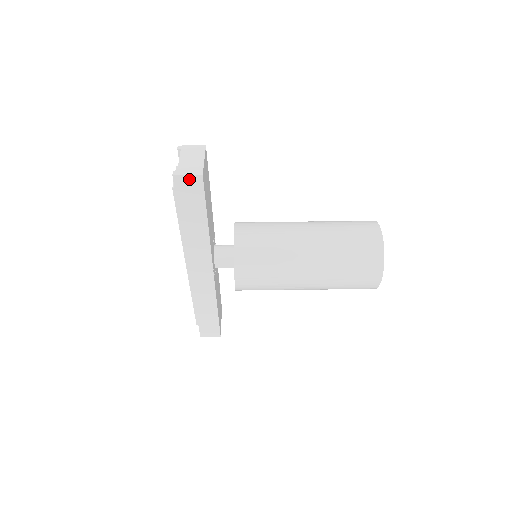
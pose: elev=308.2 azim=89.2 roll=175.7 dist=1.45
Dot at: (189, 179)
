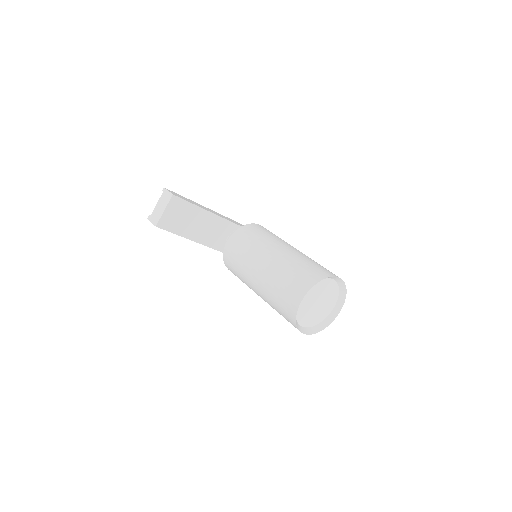
Dot at: occluded
